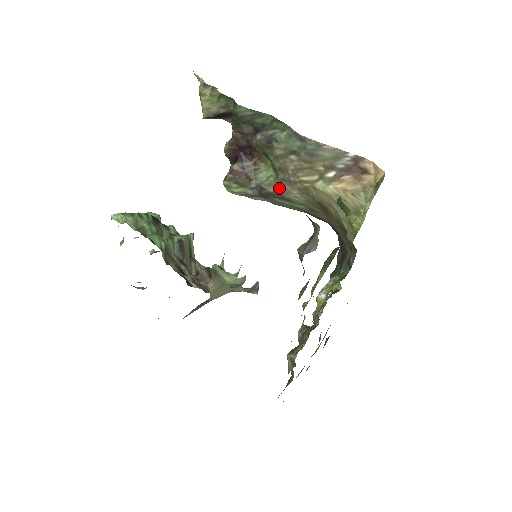
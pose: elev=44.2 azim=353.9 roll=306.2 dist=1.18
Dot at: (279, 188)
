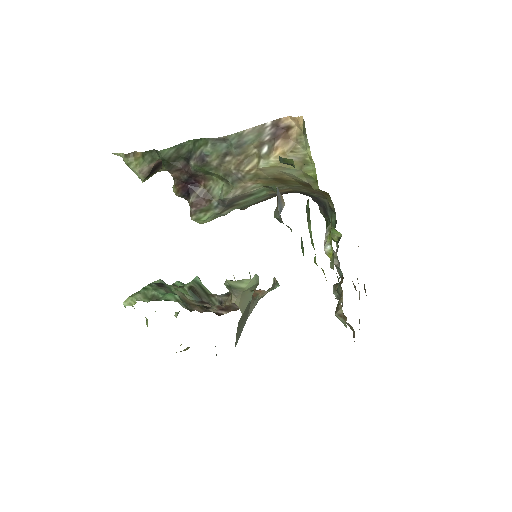
Dot at: (235, 190)
